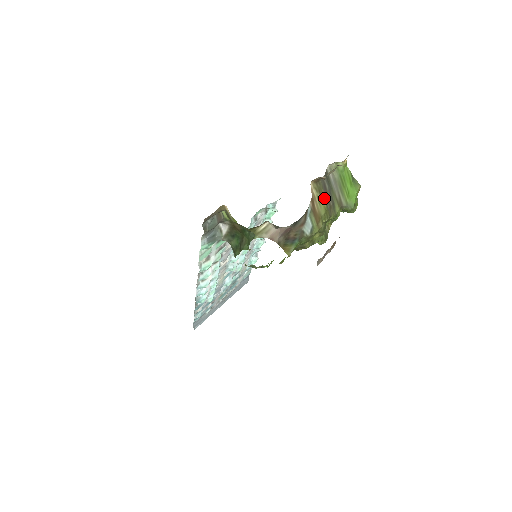
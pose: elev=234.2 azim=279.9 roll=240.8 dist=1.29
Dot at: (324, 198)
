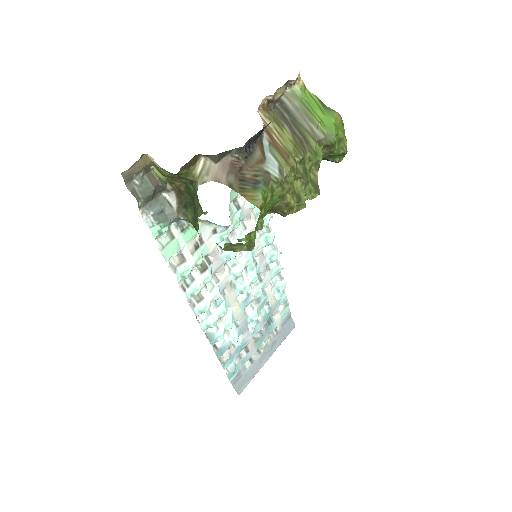
Dot at: (286, 129)
